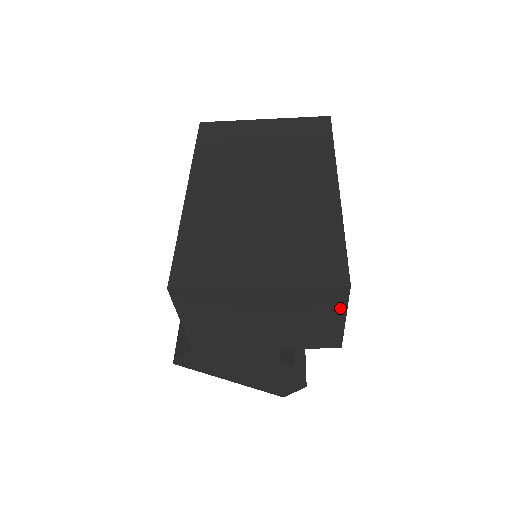
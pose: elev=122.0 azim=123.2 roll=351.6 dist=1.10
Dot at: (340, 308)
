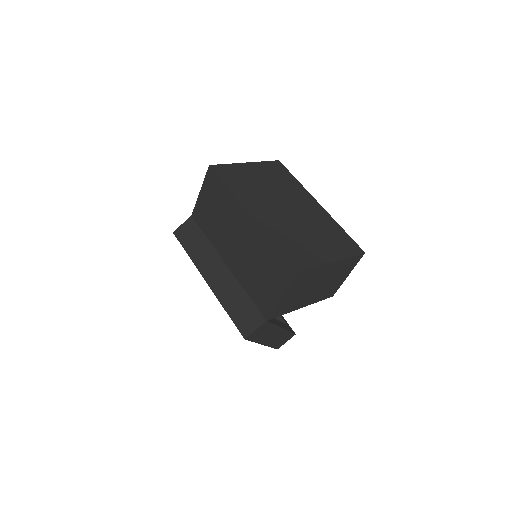
Dot at: (352, 268)
